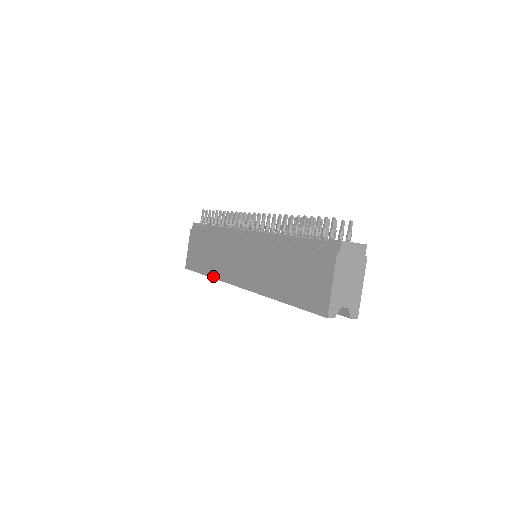
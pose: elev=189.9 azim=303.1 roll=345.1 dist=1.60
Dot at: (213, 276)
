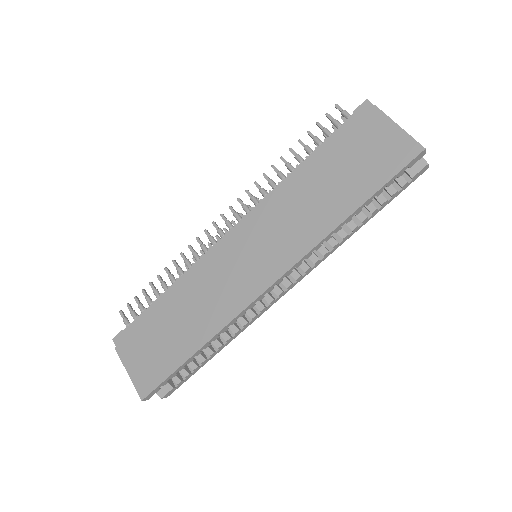
Dot at: (213, 333)
